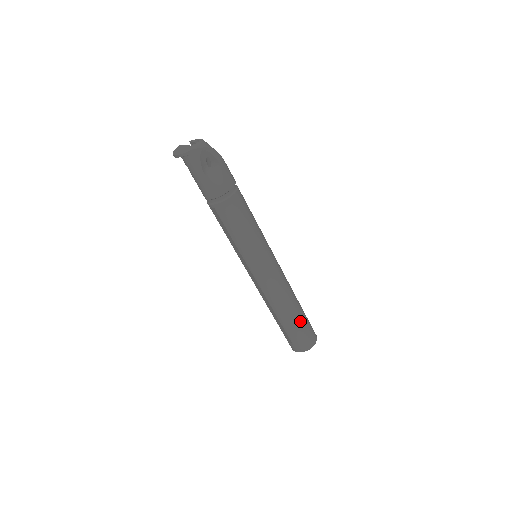
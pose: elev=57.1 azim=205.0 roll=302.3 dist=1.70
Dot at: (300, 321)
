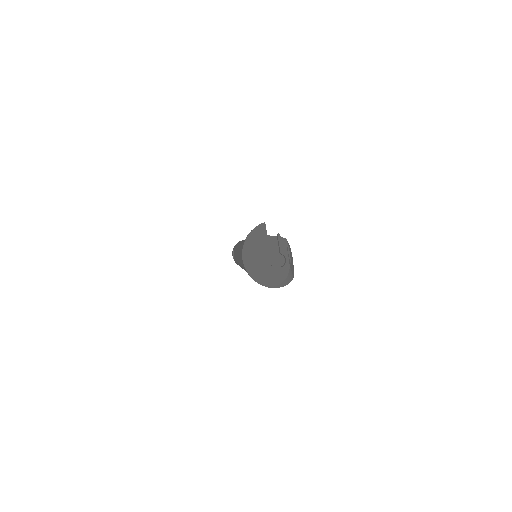
Dot at: occluded
